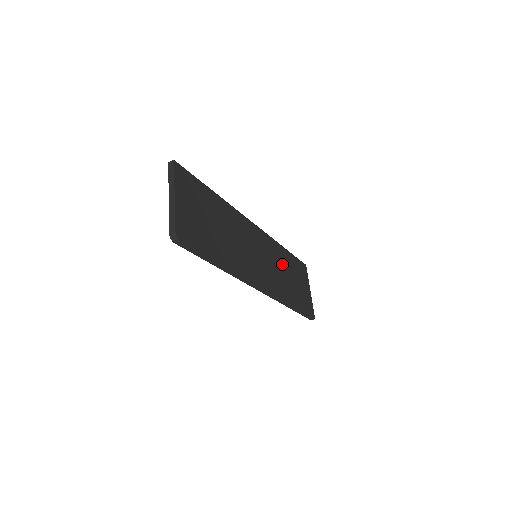
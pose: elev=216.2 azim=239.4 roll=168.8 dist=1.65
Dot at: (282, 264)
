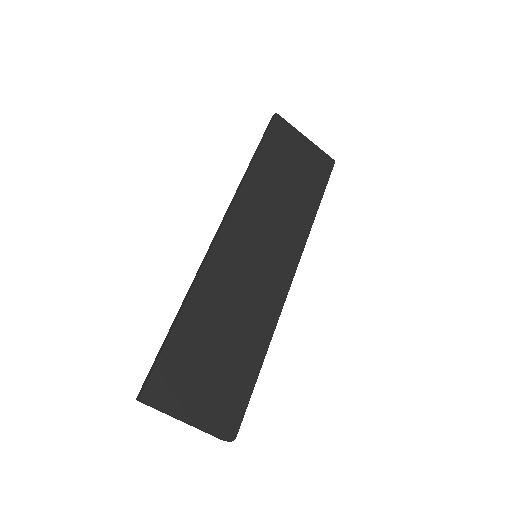
Dot at: (271, 193)
